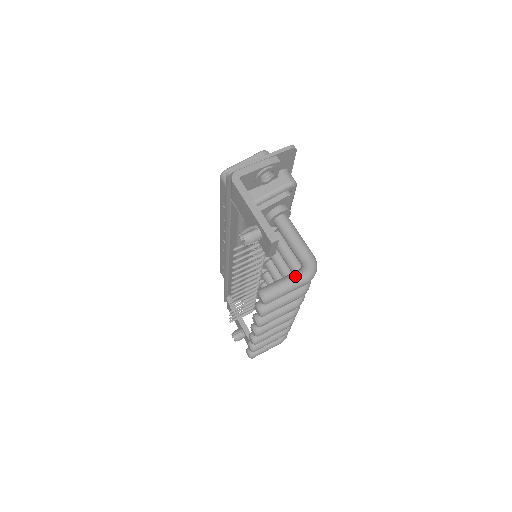
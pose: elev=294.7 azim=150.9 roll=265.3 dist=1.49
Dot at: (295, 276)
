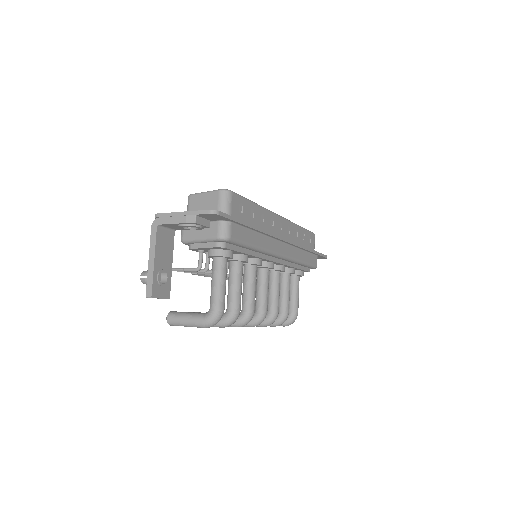
Dot at: (194, 318)
